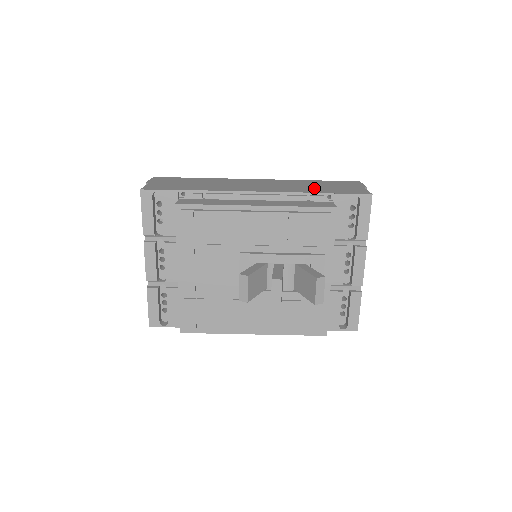
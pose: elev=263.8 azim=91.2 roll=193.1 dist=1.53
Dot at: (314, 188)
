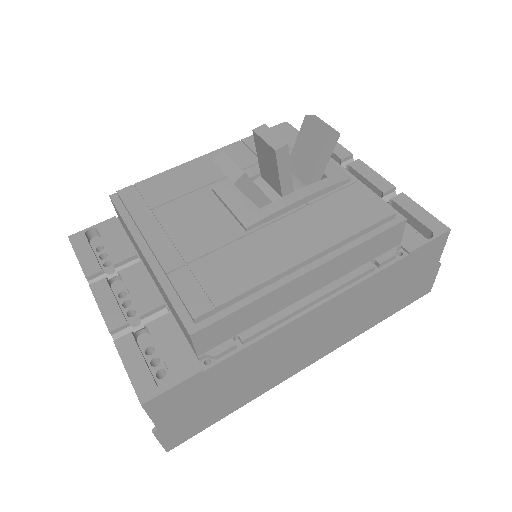
Dot at: occluded
